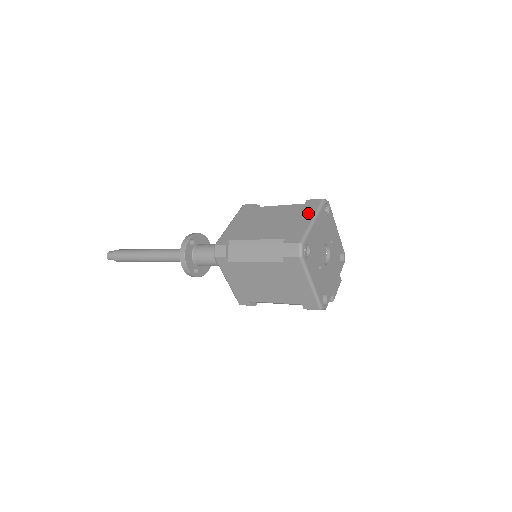
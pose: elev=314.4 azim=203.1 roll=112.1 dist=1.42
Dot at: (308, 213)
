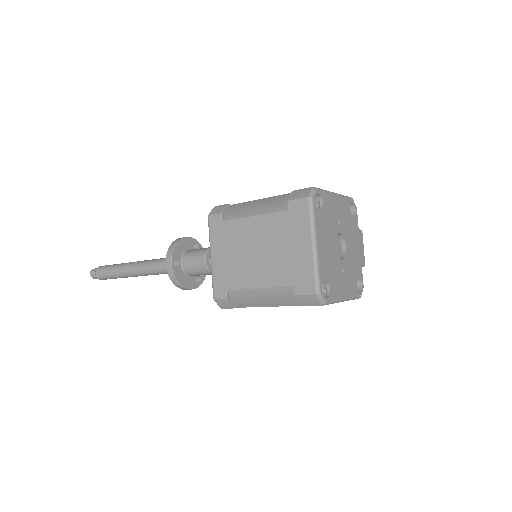
Dot at: (302, 232)
